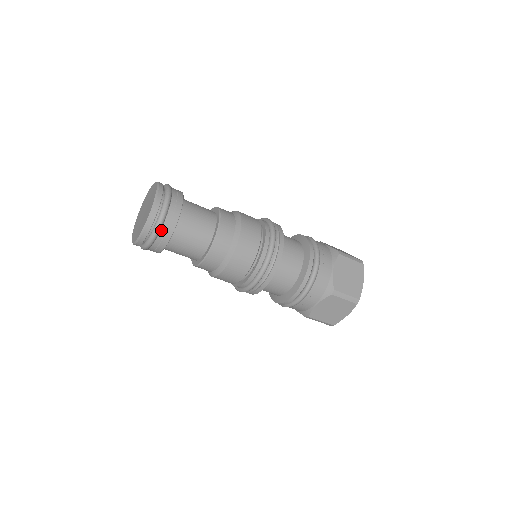
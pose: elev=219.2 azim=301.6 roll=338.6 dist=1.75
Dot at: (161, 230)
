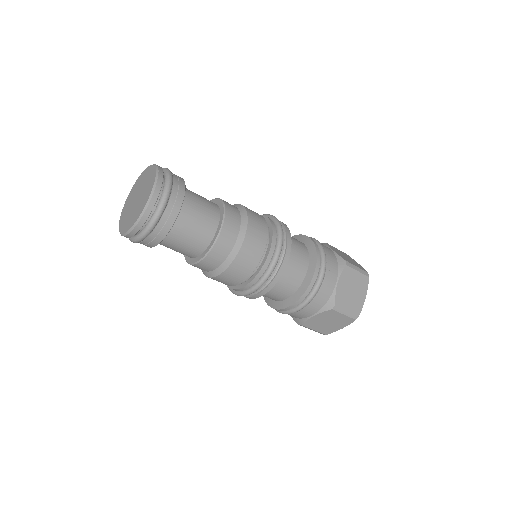
Dot at: (156, 227)
